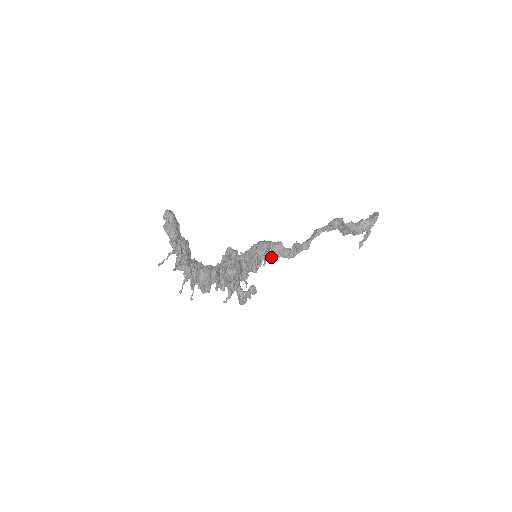
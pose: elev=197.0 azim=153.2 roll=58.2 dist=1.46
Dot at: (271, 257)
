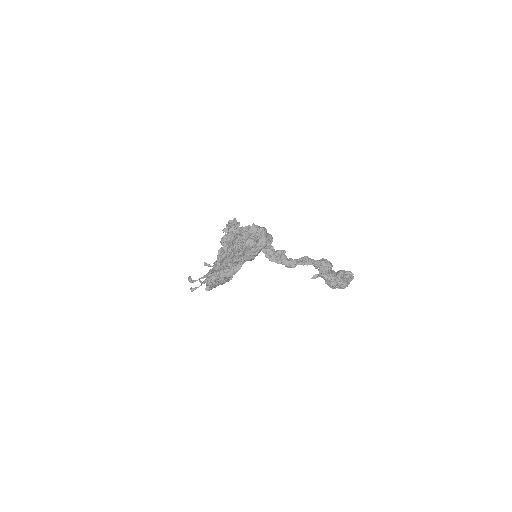
Dot at: occluded
